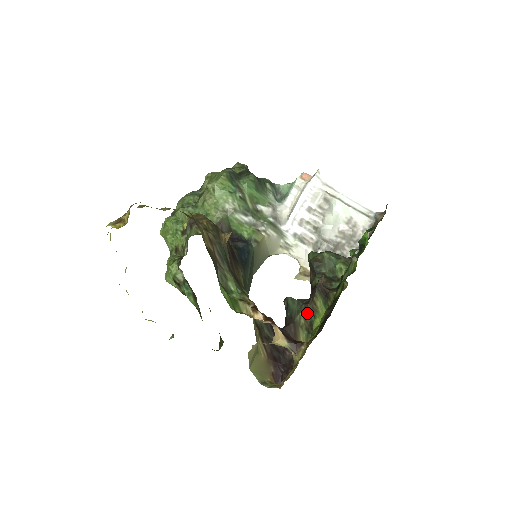
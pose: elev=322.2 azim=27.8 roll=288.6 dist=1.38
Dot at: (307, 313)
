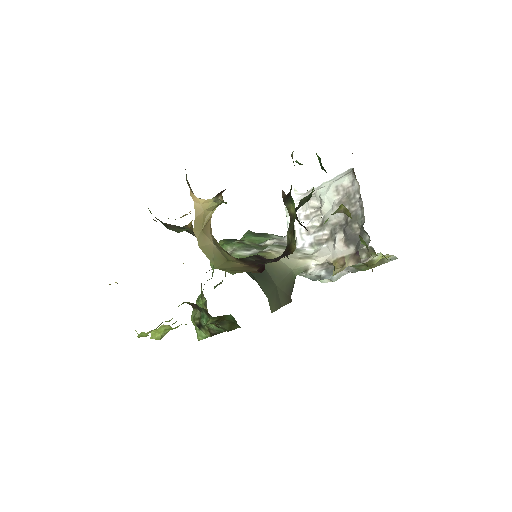
Dot at: (290, 228)
